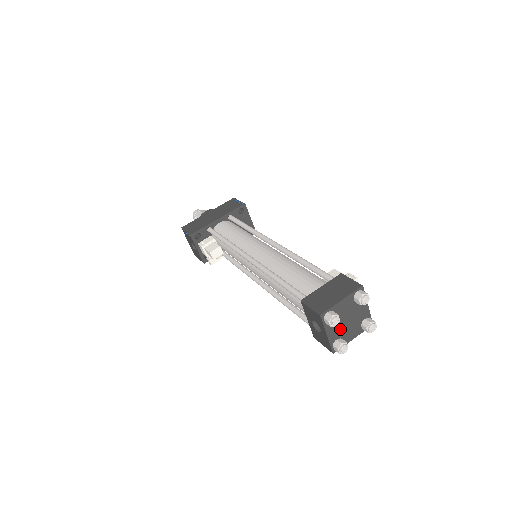
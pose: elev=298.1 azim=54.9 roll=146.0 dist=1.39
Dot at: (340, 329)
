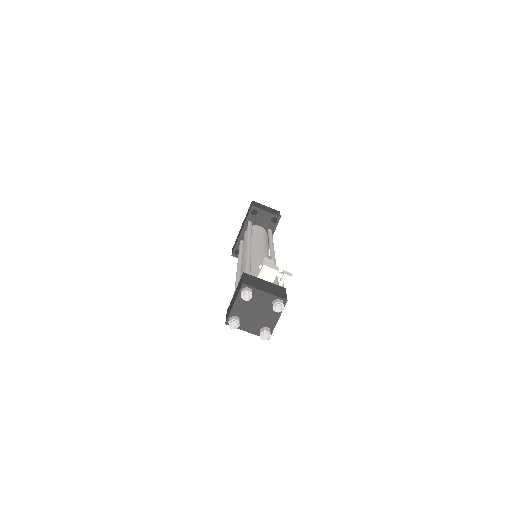
Dot at: (256, 322)
